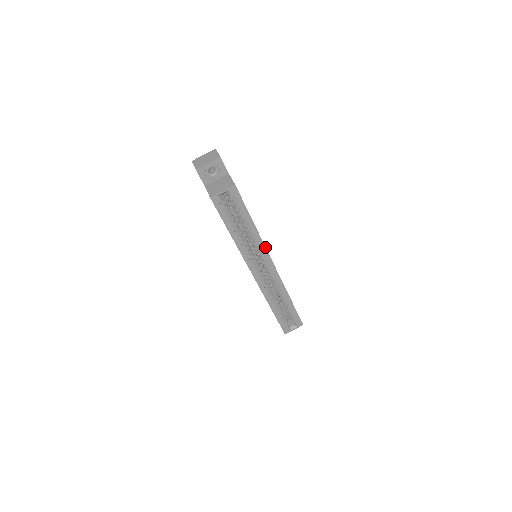
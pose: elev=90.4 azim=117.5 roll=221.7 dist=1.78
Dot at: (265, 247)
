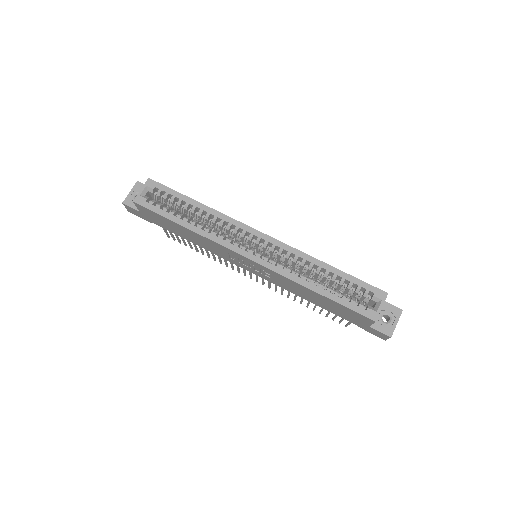
Dot at: (231, 218)
